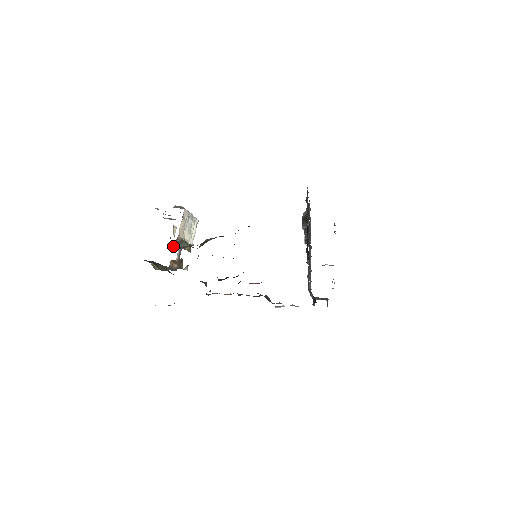
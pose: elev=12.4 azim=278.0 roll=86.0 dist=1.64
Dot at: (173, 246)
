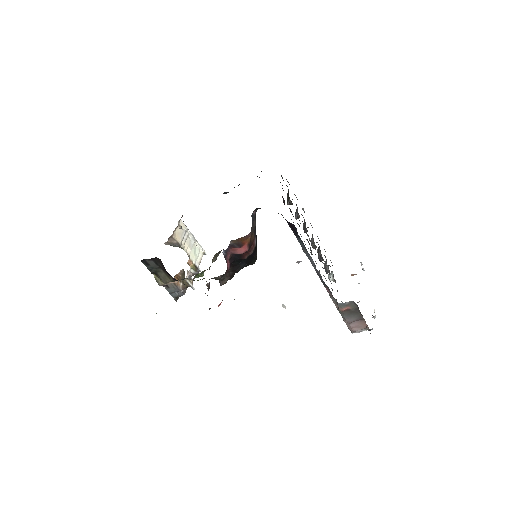
Dot at: (168, 244)
